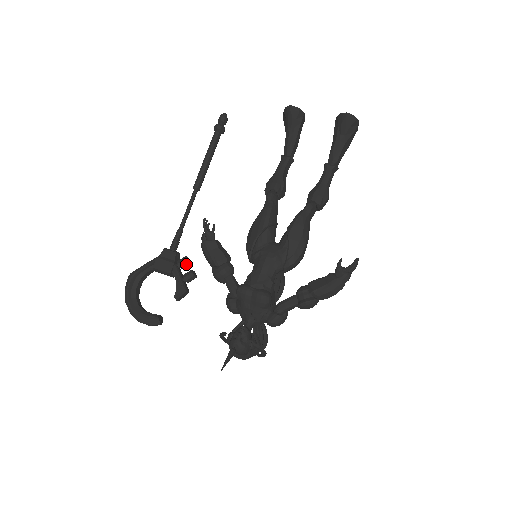
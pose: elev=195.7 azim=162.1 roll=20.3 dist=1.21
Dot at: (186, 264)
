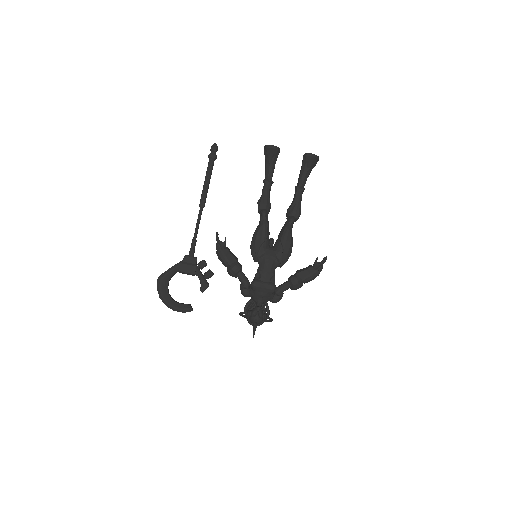
Dot at: (205, 266)
